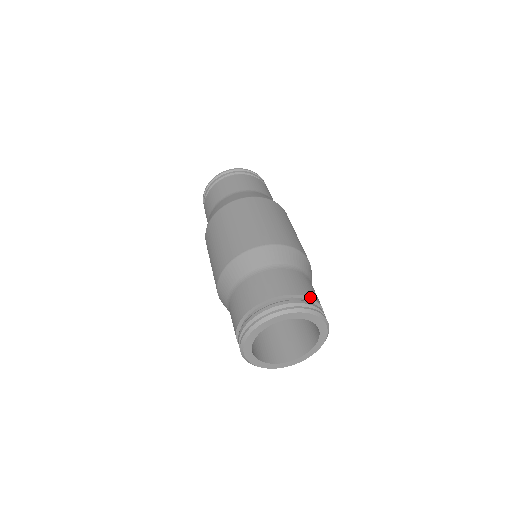
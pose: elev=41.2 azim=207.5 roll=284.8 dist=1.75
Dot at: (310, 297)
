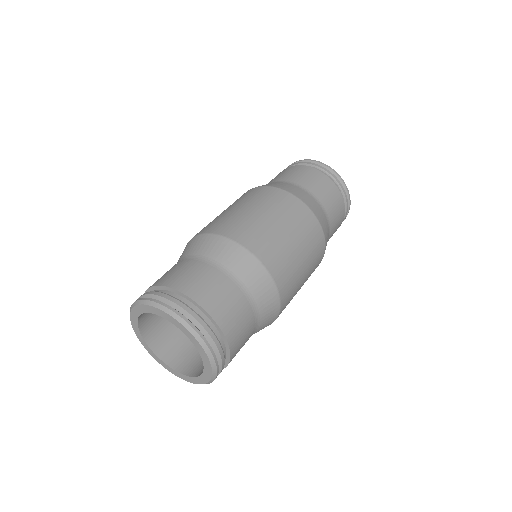
Dot at: (230, 350)
